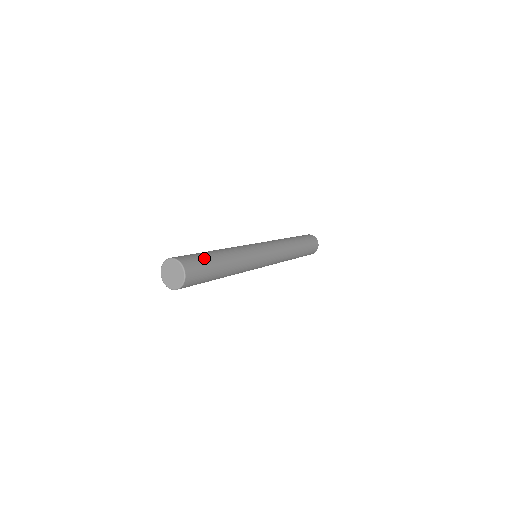
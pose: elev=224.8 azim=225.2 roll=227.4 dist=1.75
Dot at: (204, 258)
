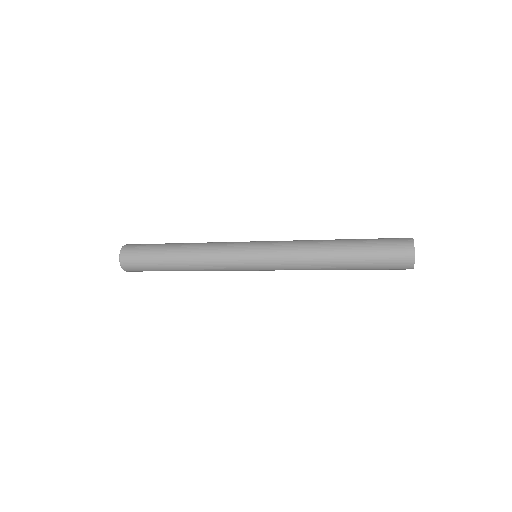
Dot at: occluded
